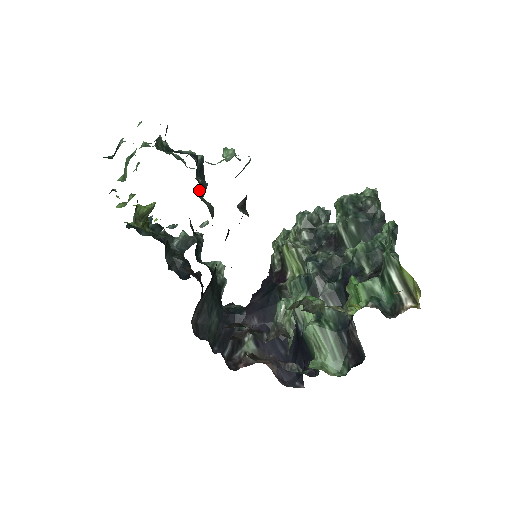
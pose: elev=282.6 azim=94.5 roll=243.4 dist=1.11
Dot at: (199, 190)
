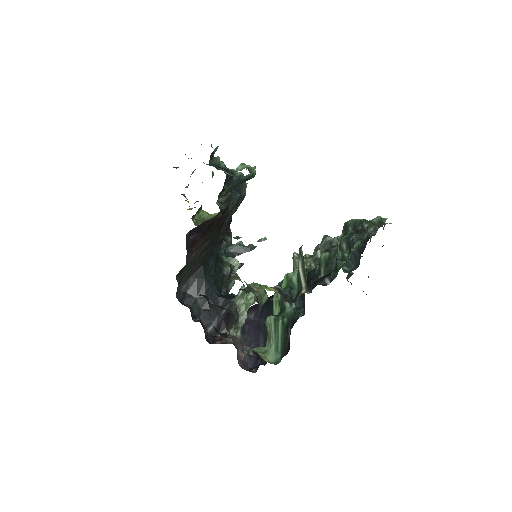
Dot at: (221, 195)
